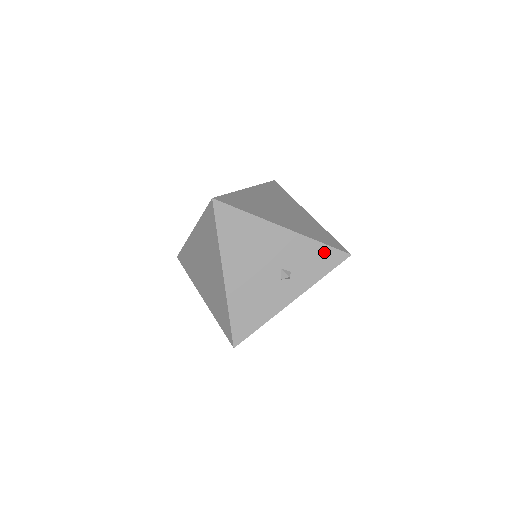
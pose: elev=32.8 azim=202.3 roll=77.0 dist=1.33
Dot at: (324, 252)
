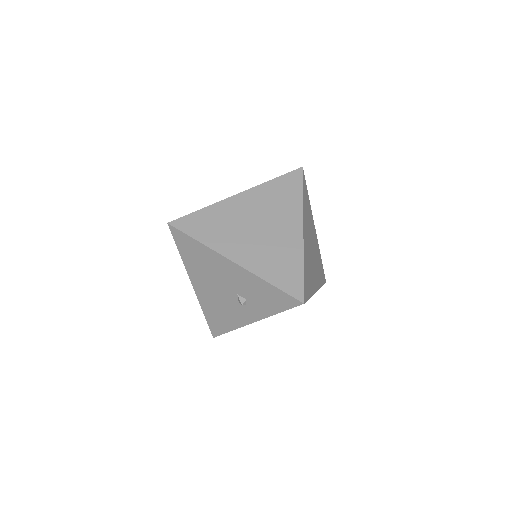
Dot at: (275, 293)
